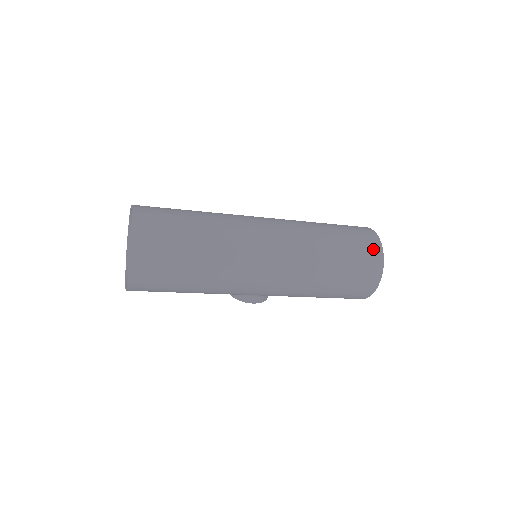
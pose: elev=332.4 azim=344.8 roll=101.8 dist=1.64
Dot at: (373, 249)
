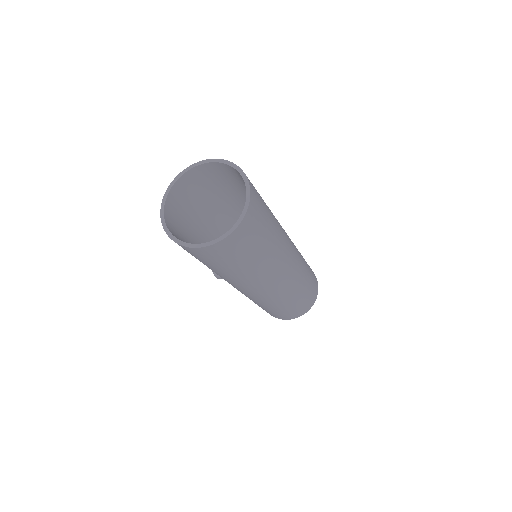
Dot at: (308, 306)
